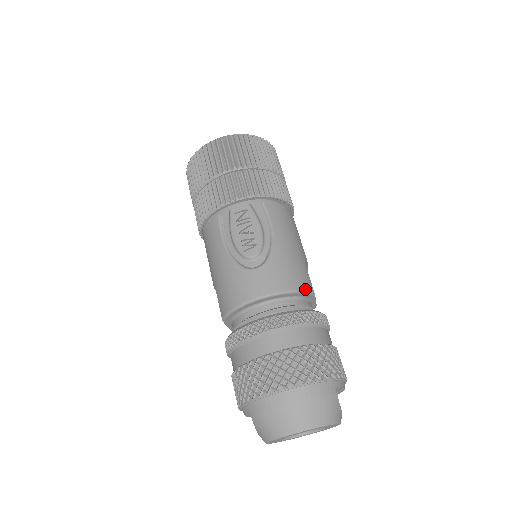
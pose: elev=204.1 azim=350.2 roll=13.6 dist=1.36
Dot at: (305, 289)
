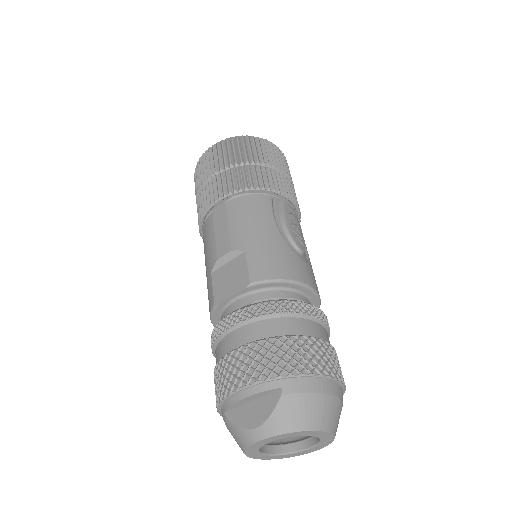
Dot at: occluded
